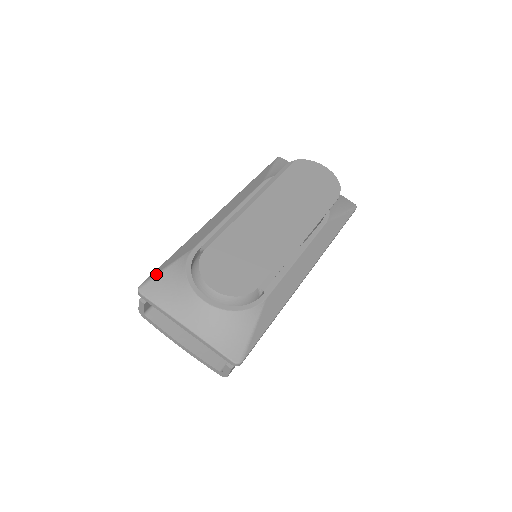
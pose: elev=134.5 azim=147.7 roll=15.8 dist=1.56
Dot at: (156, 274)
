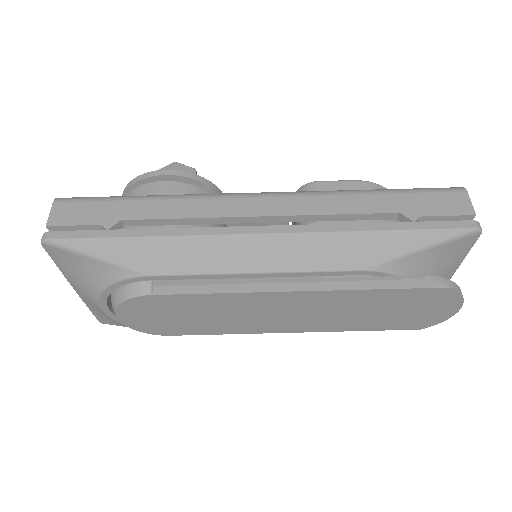
Dot at: (76, 251)
